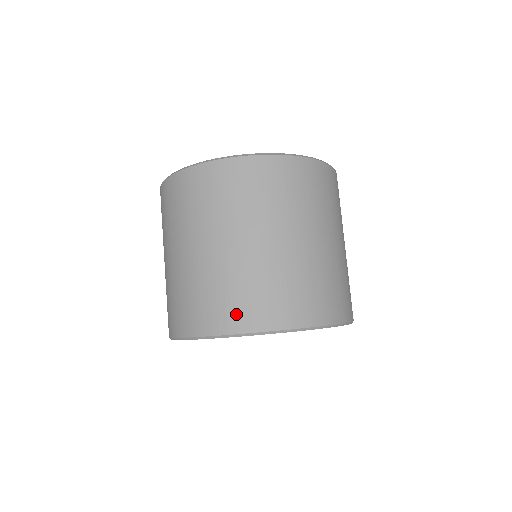
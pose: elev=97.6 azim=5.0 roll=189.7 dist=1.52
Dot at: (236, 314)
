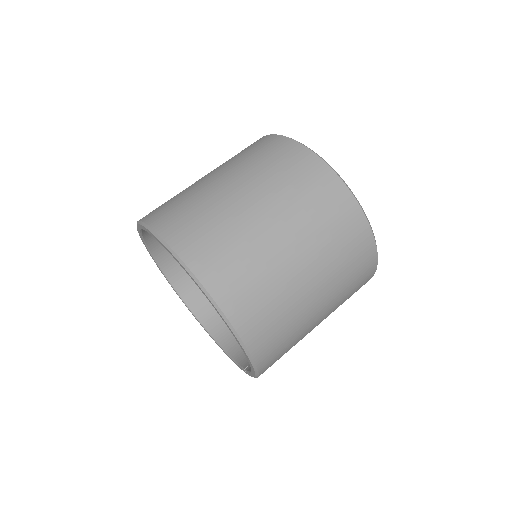
Dot at: (232, 289)
